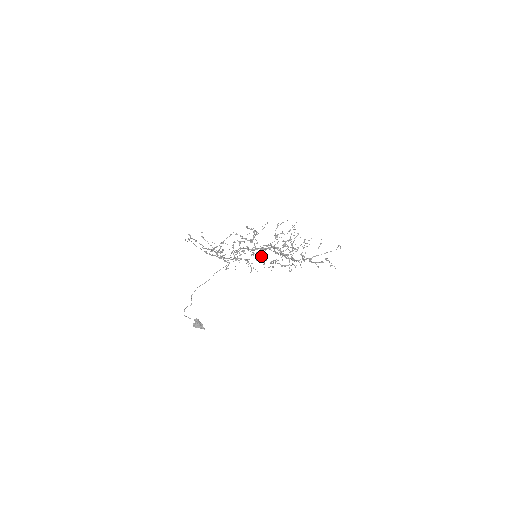
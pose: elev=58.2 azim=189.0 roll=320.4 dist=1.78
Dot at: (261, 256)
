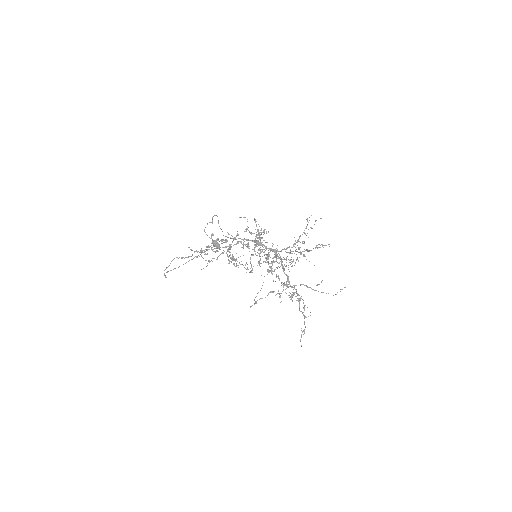
Dot at: (265, 250)
